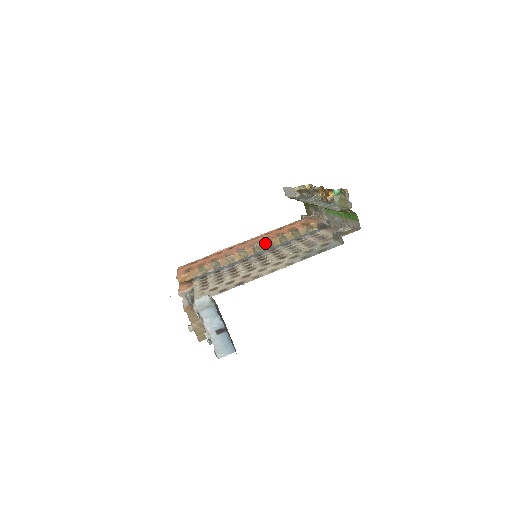
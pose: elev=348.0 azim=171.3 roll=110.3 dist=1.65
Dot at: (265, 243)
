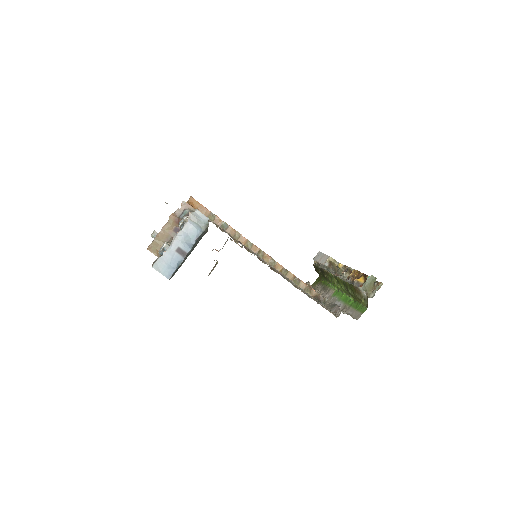
Dot at: (271, 258)
